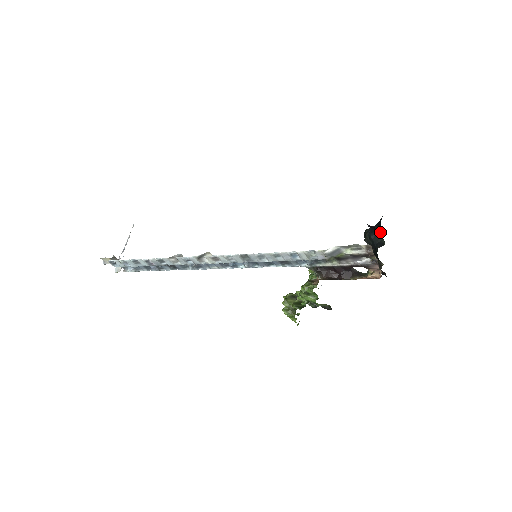
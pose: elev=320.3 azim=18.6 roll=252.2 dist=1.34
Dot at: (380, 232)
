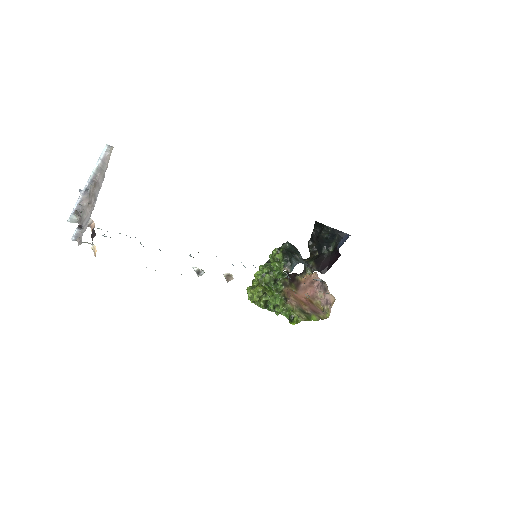
Dot at: (336, 241)
